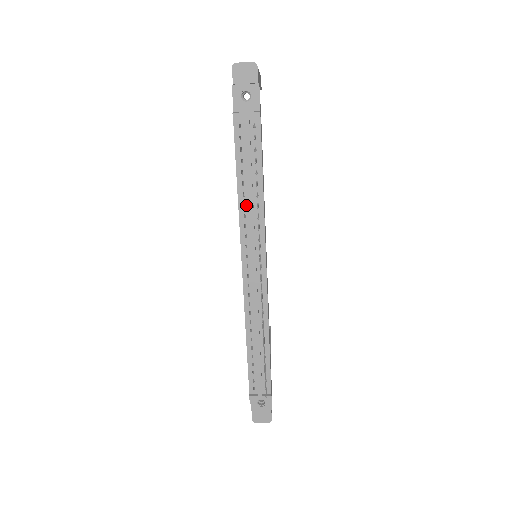
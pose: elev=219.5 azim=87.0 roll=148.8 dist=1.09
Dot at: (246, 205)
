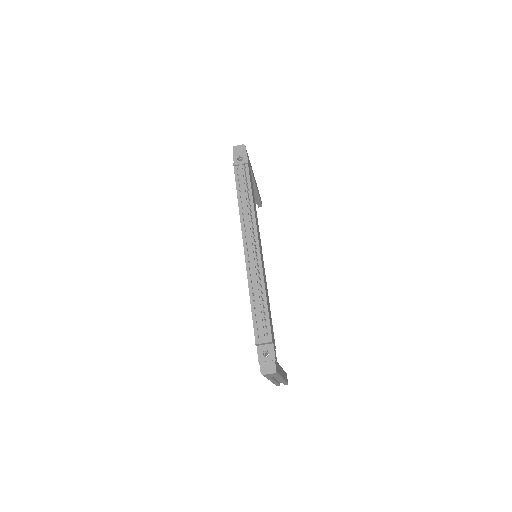
Dot at: (243, 208)
